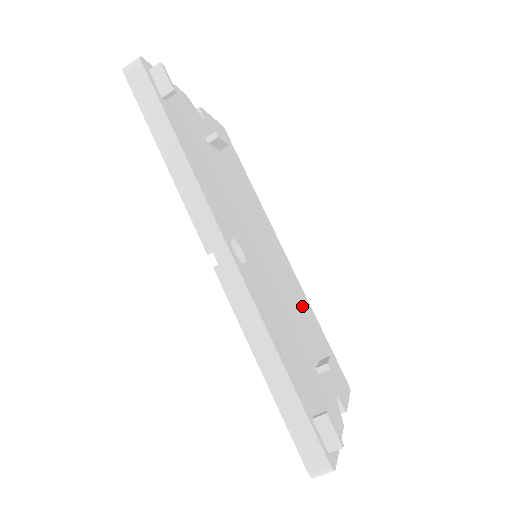
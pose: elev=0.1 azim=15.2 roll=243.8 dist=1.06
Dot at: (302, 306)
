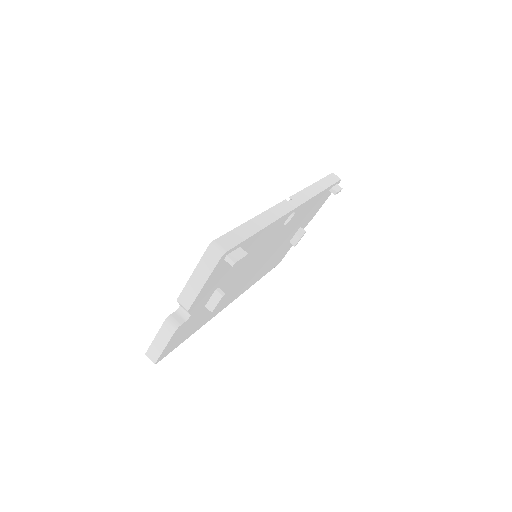
Dot at: (219, 304)
